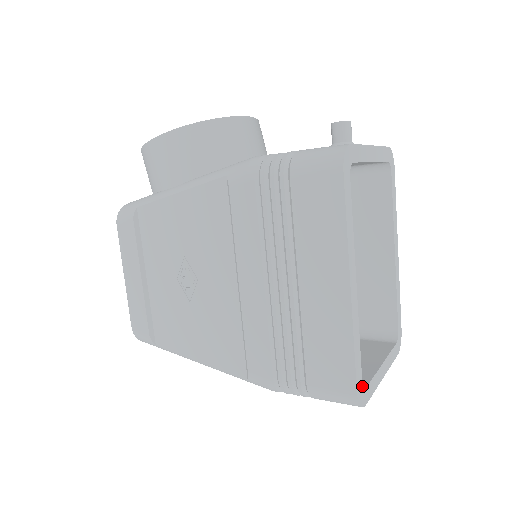
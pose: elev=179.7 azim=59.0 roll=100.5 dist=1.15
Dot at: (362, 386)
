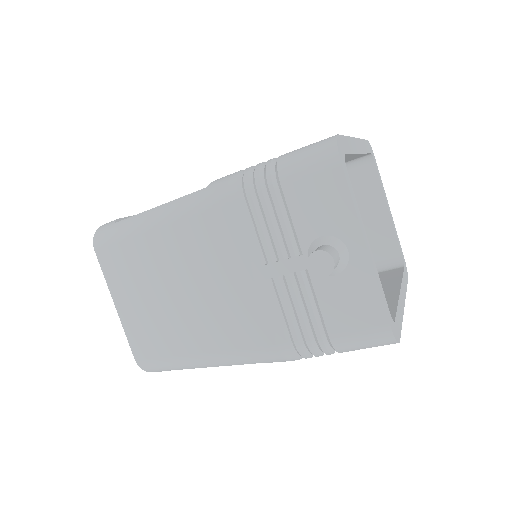
Dot at: (343, 154)
